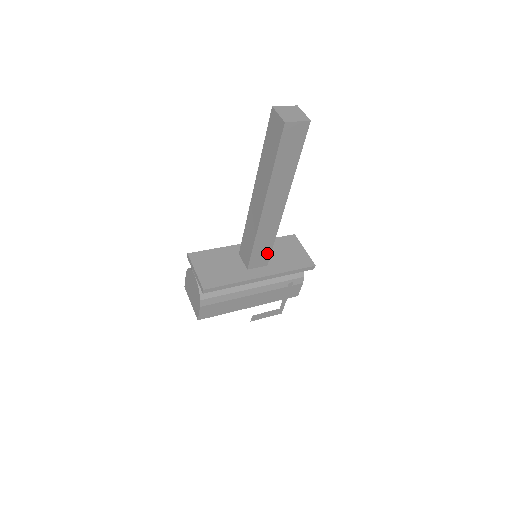
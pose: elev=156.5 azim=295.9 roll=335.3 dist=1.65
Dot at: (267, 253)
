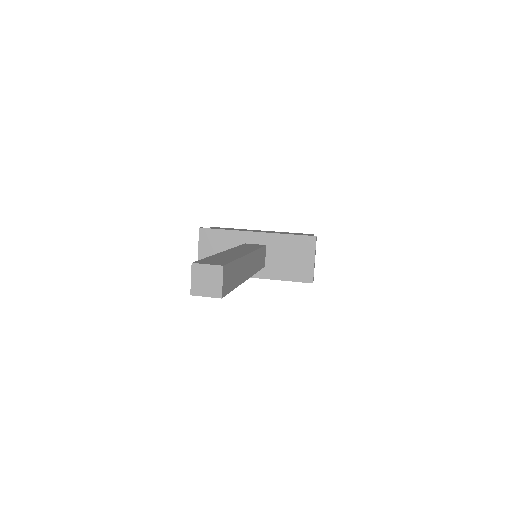
Dot at: occluded
